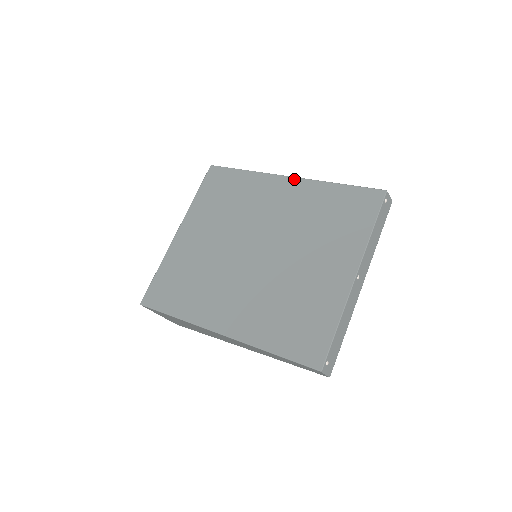
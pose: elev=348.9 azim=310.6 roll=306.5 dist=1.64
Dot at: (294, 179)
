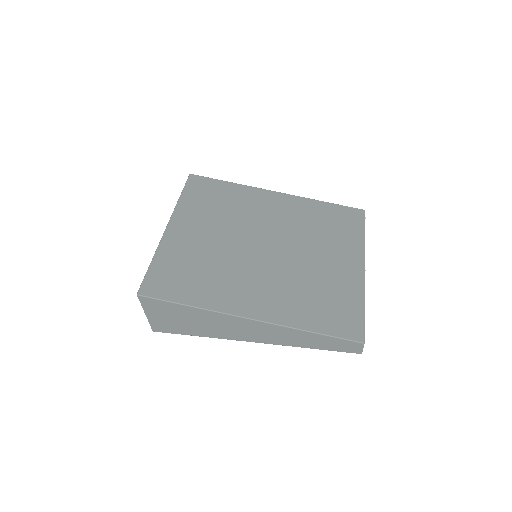
Dot at: (283, 194)
